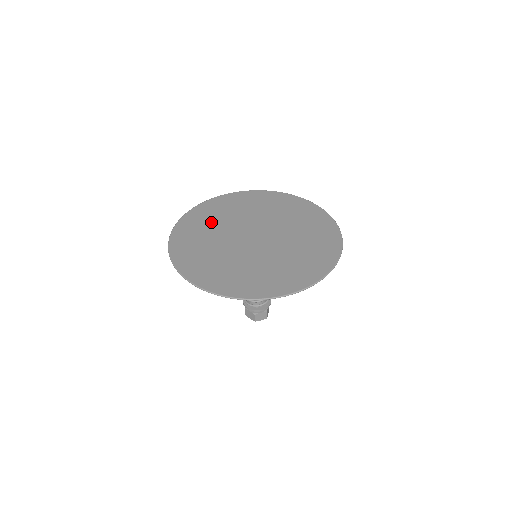
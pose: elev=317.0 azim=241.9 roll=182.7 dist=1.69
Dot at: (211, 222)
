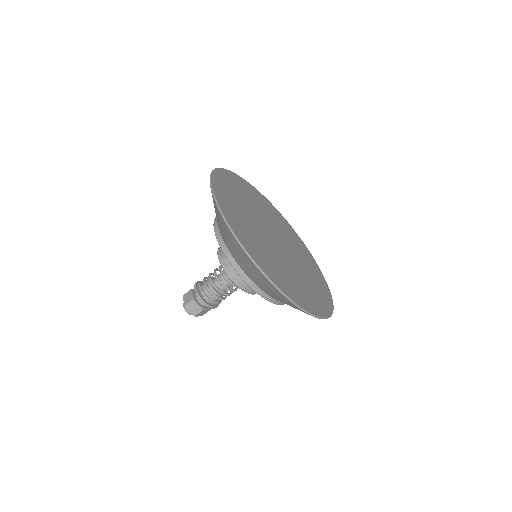
Dot at: (238, 201)
